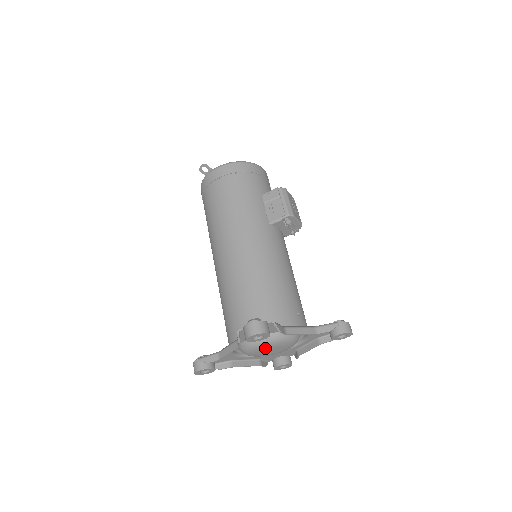
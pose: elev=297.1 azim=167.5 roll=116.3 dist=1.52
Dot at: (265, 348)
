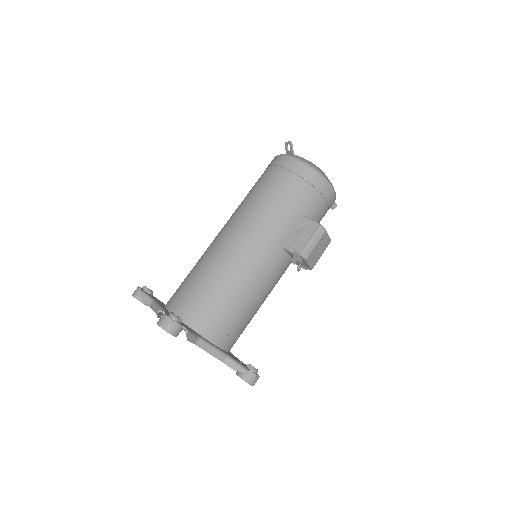
Dot at: (185, 331)
